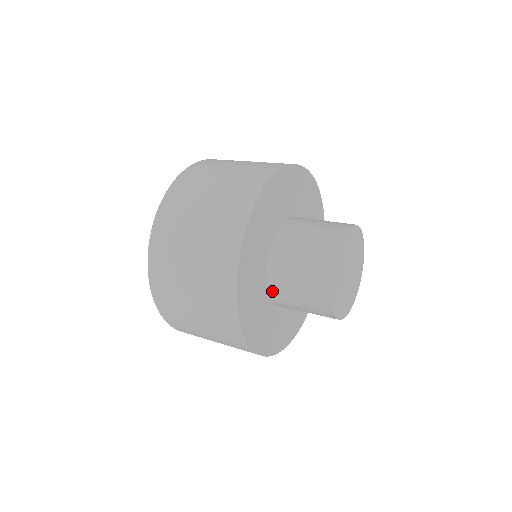
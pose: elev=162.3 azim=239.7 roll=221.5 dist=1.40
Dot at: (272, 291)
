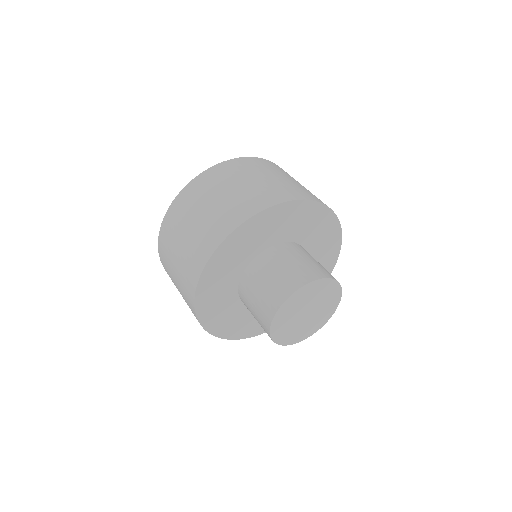
Dot at: (240, 297)
